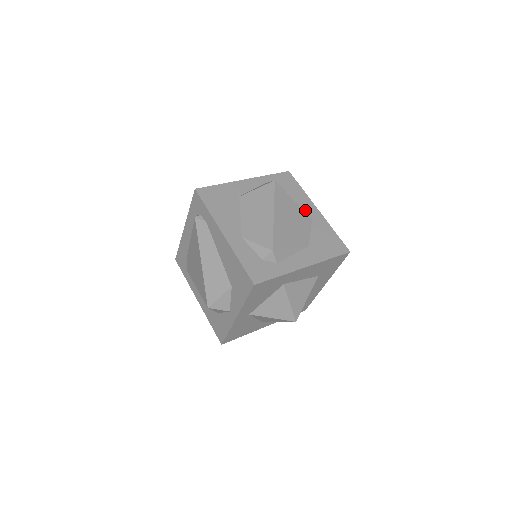
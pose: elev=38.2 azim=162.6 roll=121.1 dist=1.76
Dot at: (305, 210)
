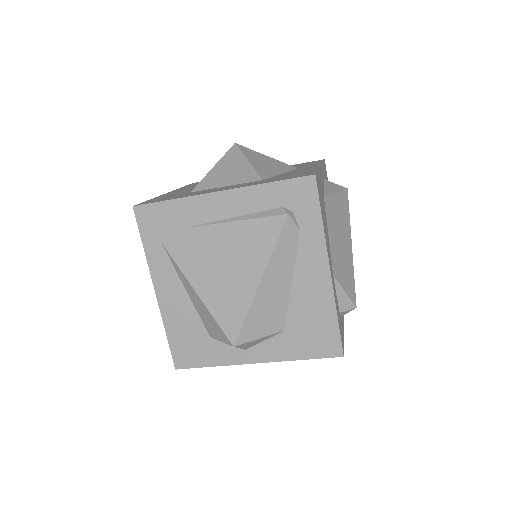
Dot at: occluded
